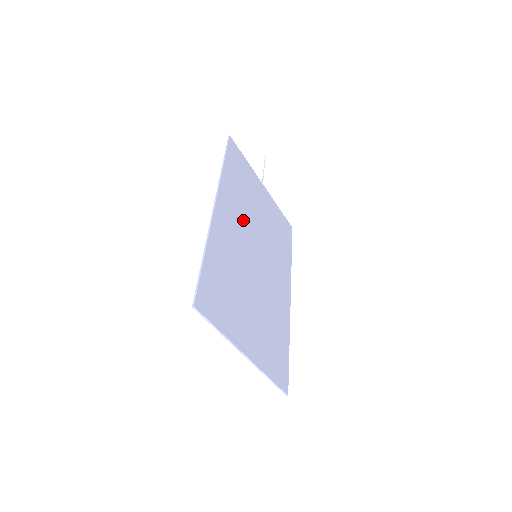
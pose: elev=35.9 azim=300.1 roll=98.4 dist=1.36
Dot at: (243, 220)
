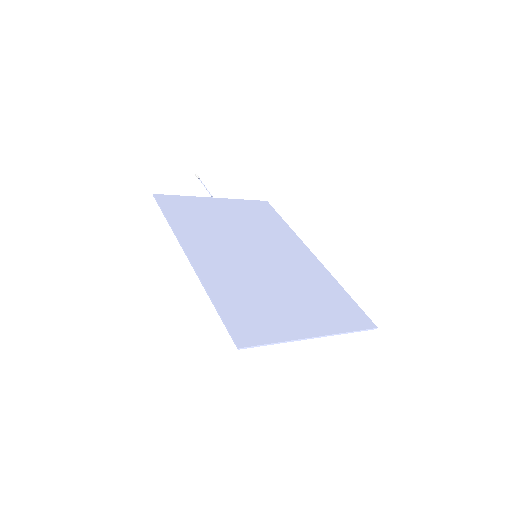
Dot at: (221, 242)
